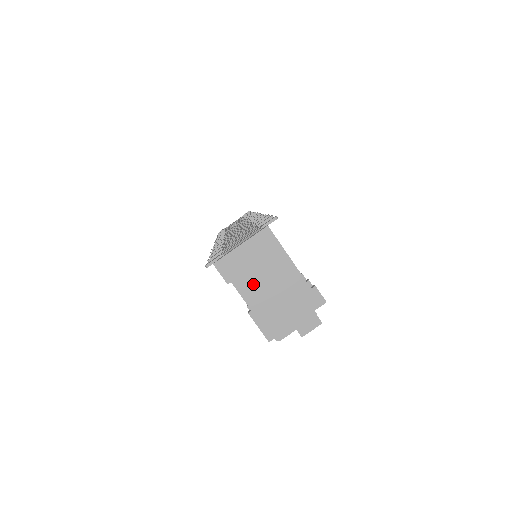
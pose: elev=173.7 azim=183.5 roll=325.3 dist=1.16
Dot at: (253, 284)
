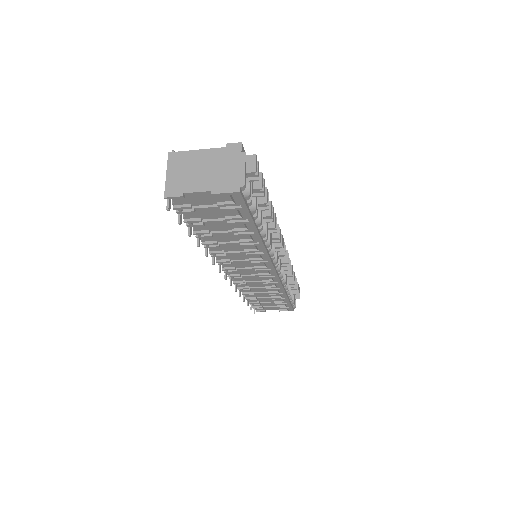
Dot at: (195, 181)
